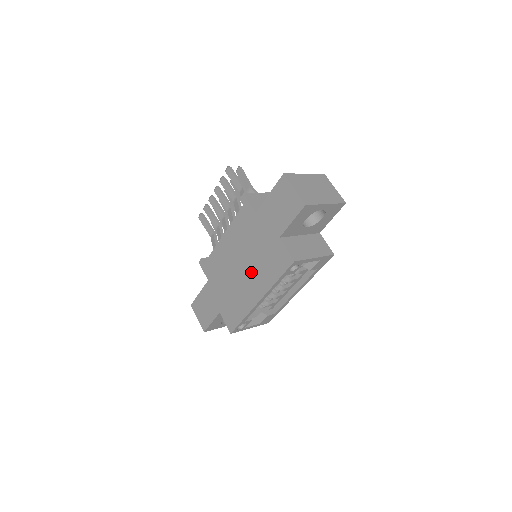
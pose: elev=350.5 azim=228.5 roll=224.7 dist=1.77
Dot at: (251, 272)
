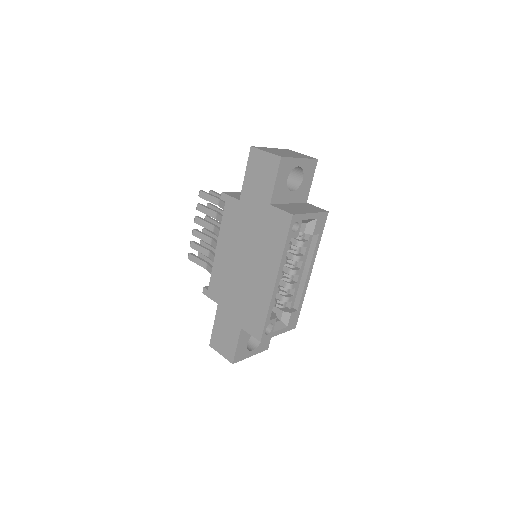
Dot at: (256, 259)
